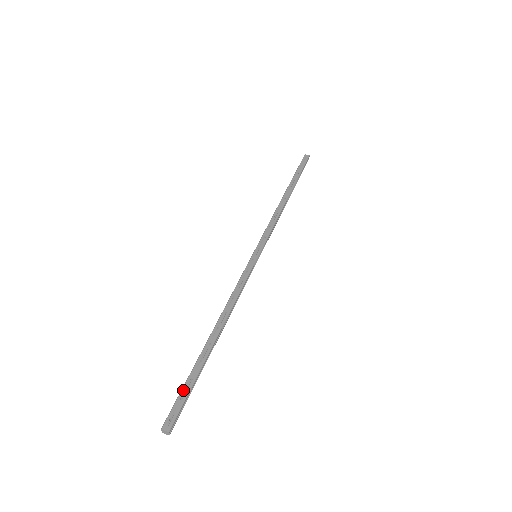
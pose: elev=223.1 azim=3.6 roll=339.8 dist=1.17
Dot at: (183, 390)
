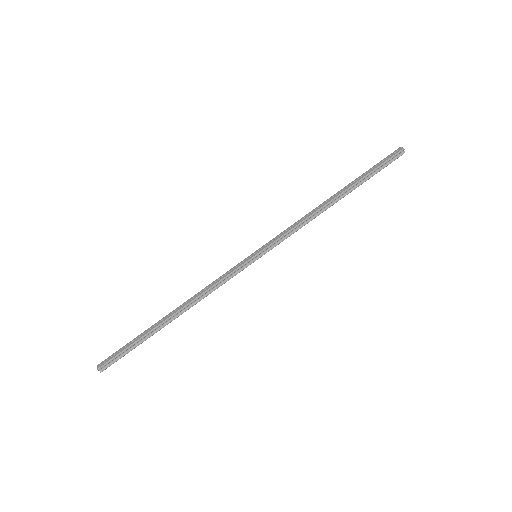
Dot at: (124, 346)
